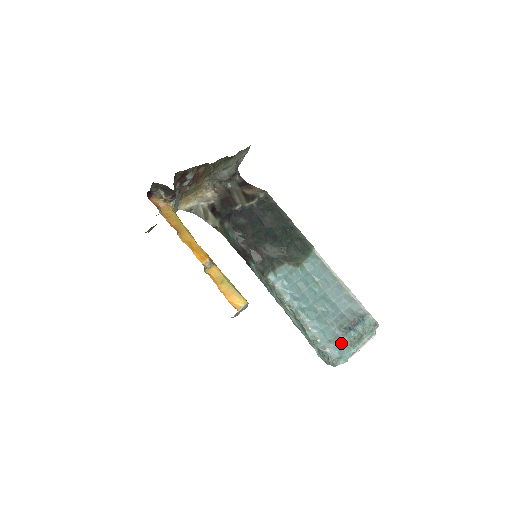
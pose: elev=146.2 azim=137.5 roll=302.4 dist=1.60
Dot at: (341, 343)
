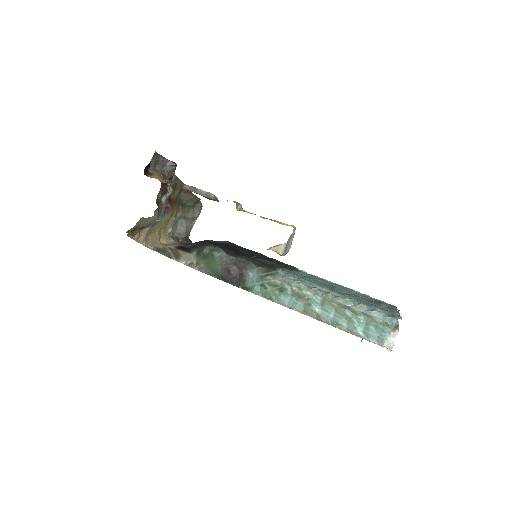
Dot at: (383, 309)
